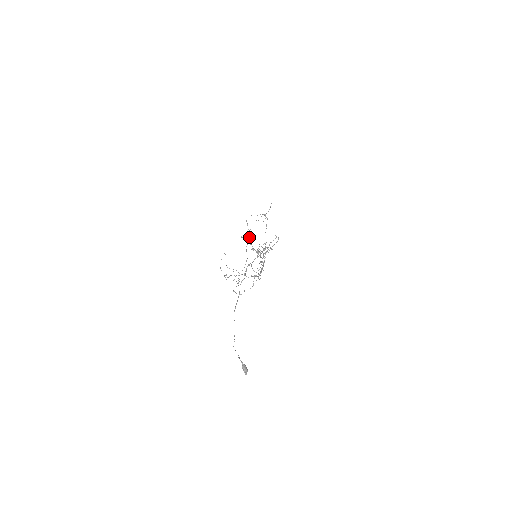
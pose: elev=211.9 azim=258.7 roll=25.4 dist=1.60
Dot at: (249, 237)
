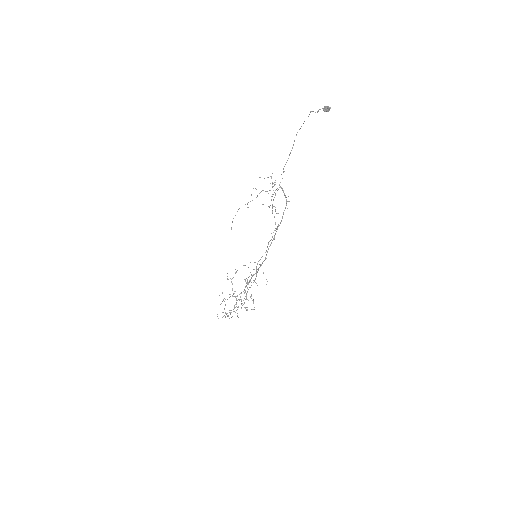
Dot at: occluded
